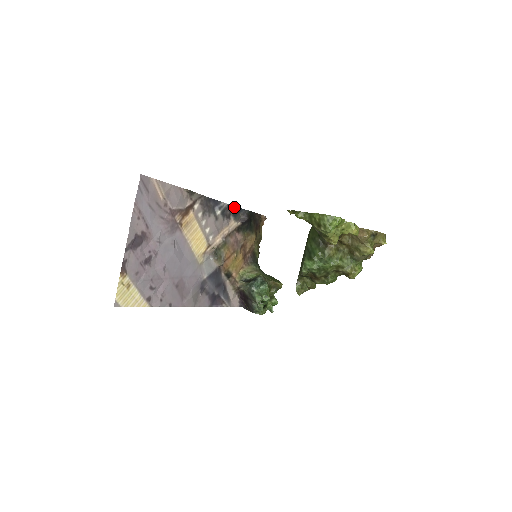
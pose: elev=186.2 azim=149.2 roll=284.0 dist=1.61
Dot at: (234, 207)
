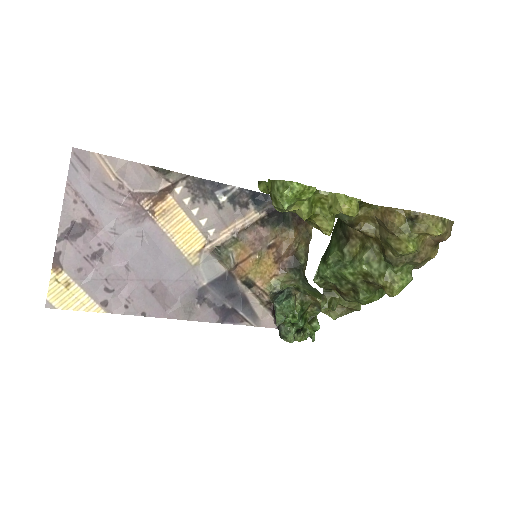
Dot at: (256, 193)
